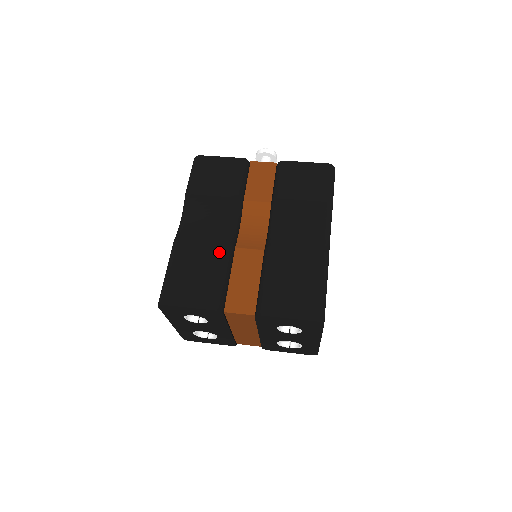
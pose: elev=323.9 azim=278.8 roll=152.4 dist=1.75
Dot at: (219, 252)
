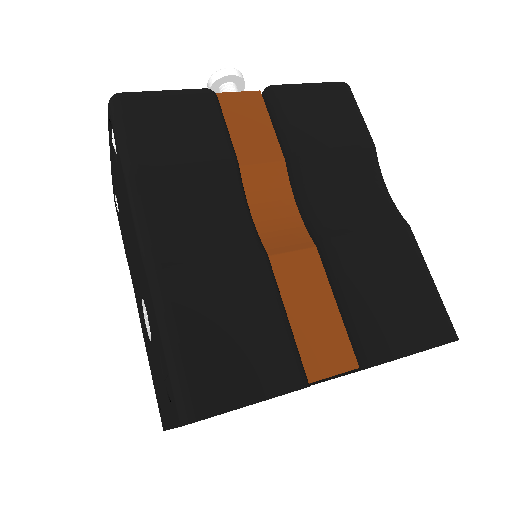
Dot at: (252, 274)
